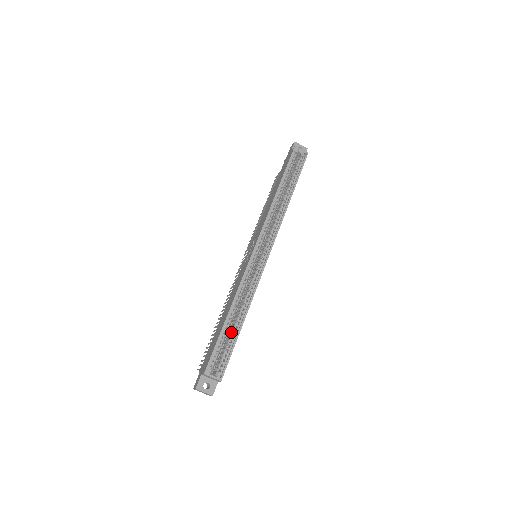
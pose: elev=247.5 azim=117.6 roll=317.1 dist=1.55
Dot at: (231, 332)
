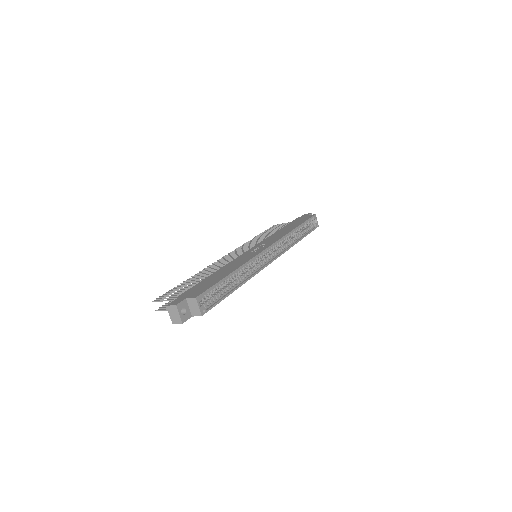
Dot at: (225, 287)
